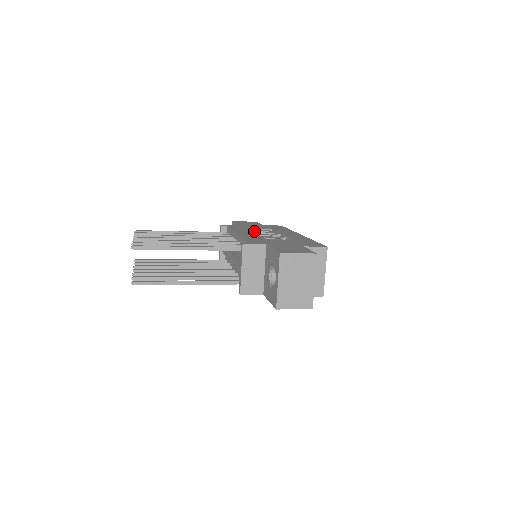
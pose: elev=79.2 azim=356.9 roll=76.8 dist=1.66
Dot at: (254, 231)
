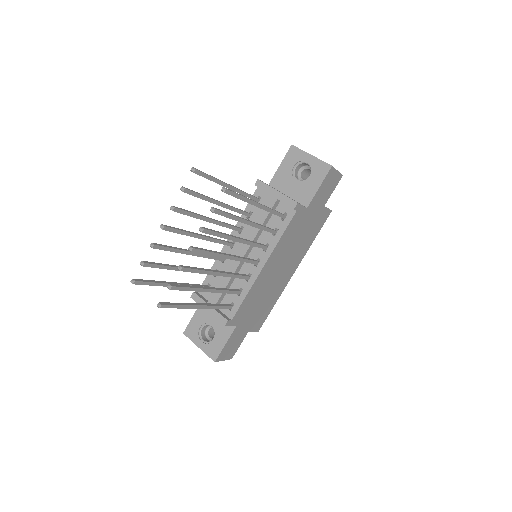
Dot at: occluded
